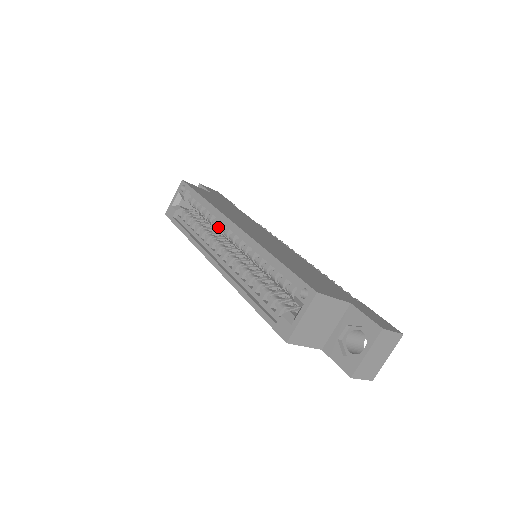
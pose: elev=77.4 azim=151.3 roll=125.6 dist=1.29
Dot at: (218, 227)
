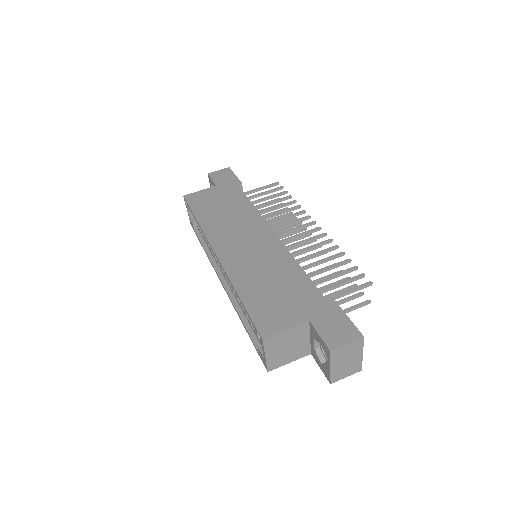
Dot at: occluded
